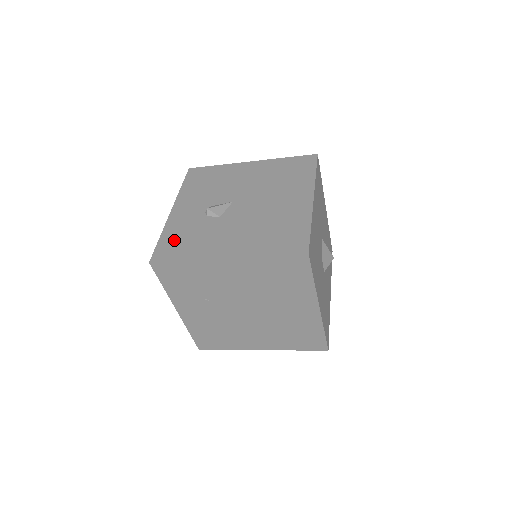
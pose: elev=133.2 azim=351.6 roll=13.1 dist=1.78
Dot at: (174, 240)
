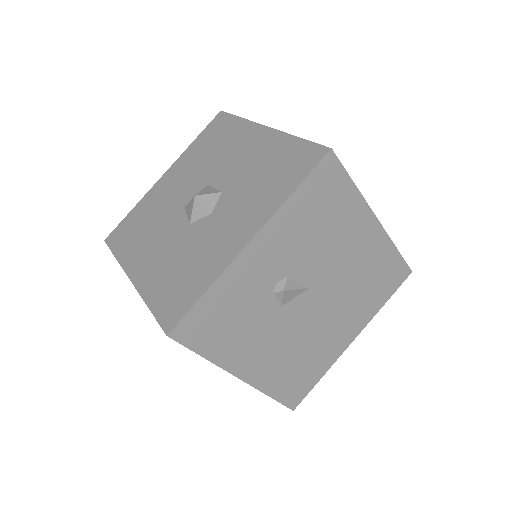
Dot at: (217, 313)
